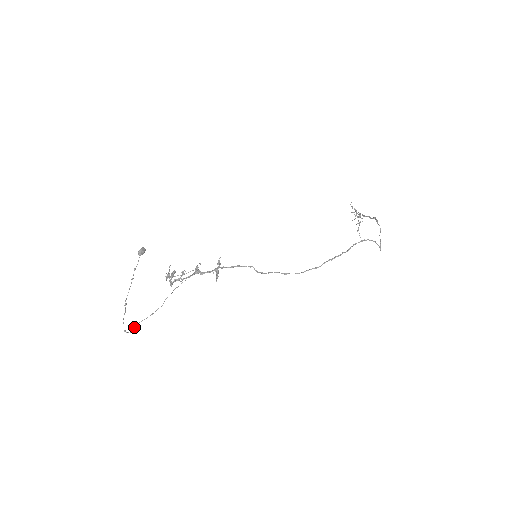
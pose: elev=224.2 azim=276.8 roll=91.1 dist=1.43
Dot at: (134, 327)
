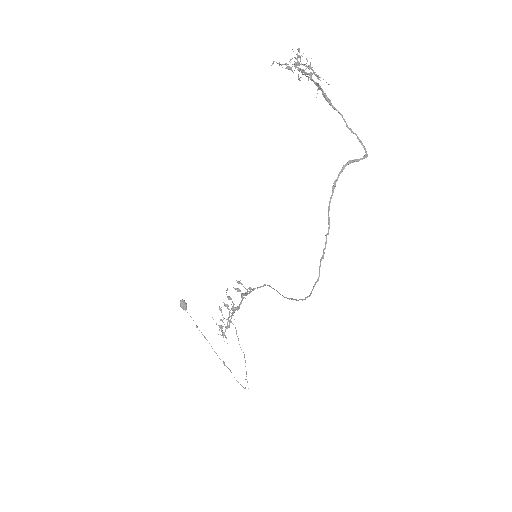
Dot at: occluded
